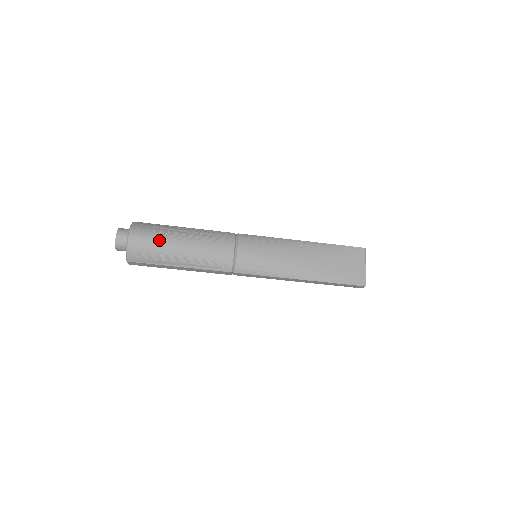
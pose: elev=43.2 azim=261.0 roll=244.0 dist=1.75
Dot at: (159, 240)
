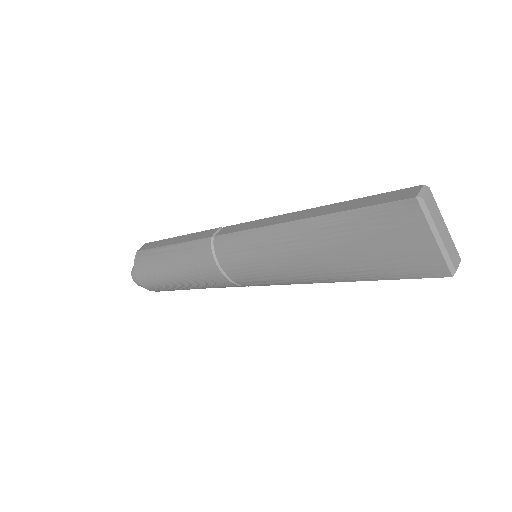
Dot at: (158, 281)
